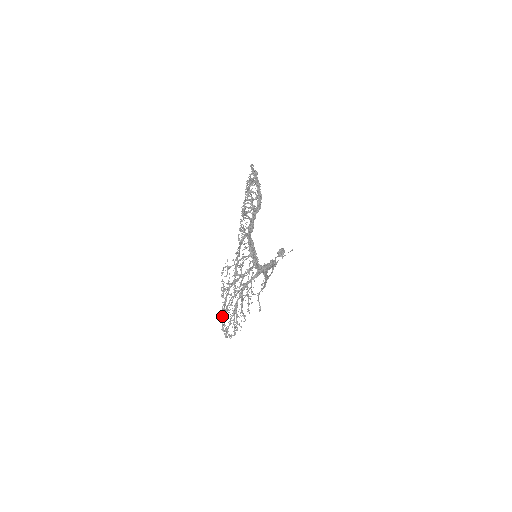
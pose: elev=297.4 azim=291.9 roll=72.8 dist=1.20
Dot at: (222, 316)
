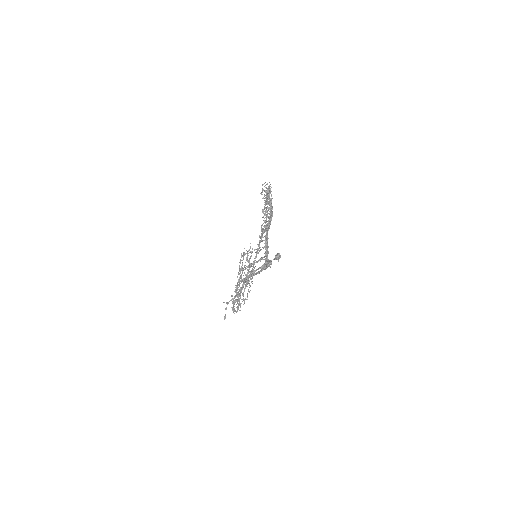
Dot at: occluded
